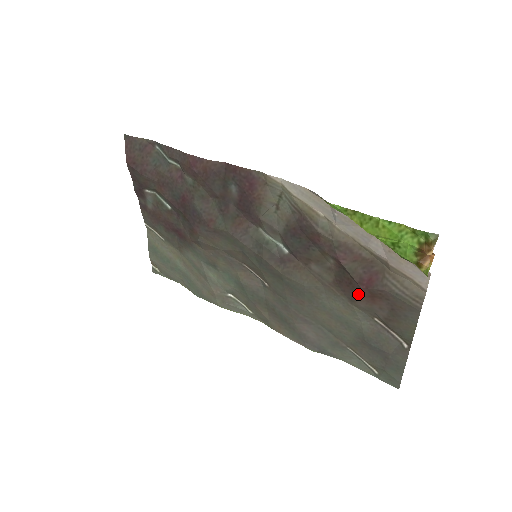
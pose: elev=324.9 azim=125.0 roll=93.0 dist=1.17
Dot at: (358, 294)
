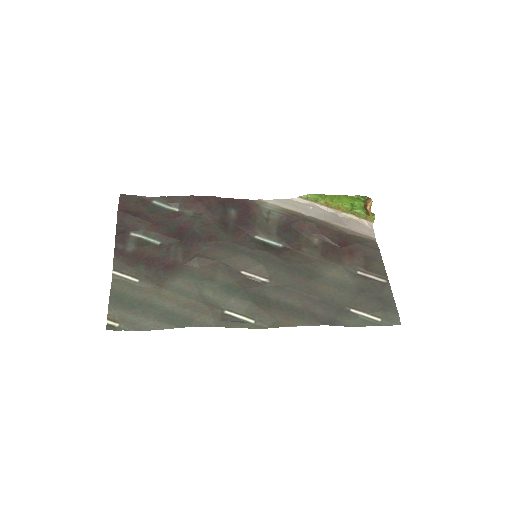
Dot at: (342, 254)
